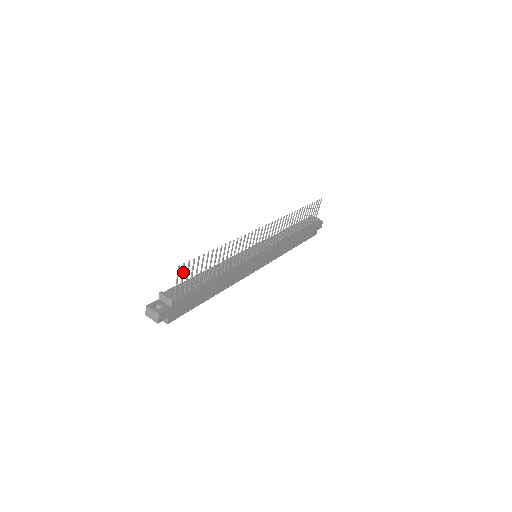
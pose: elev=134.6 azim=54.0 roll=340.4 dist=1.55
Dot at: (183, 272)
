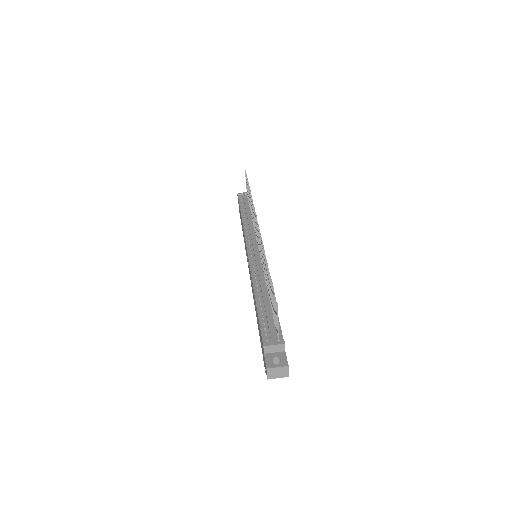
Dot at: occluded
